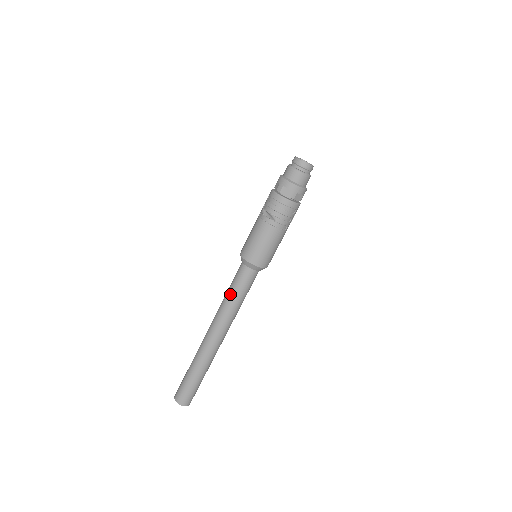
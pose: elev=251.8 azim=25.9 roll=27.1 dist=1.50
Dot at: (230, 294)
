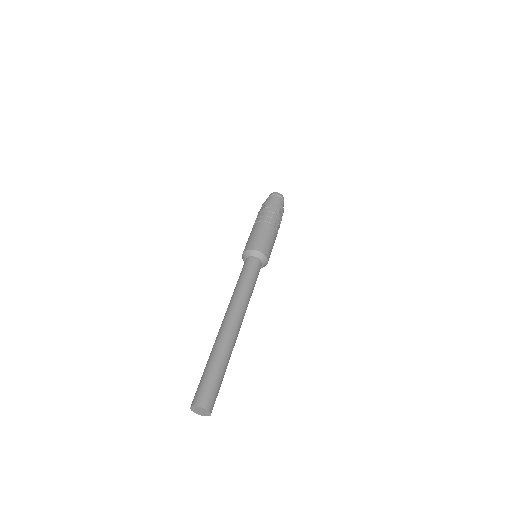
Dot at: occluded
